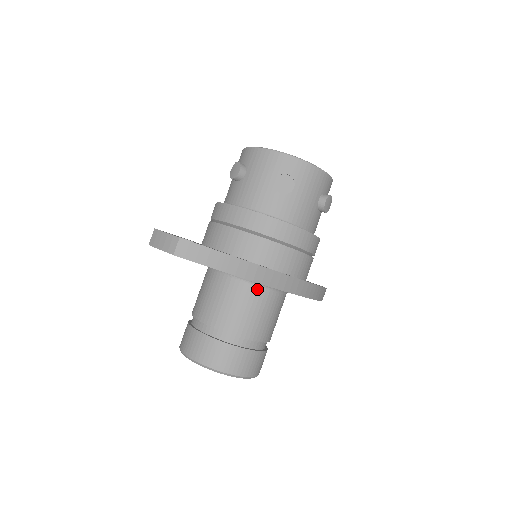
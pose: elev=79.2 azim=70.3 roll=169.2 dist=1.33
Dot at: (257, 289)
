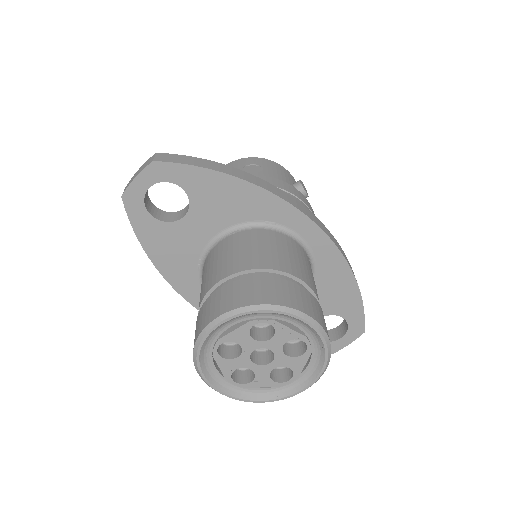
Dot at: (269, 231)
